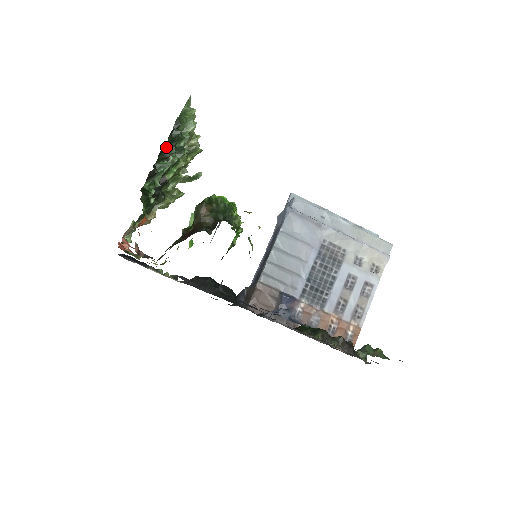
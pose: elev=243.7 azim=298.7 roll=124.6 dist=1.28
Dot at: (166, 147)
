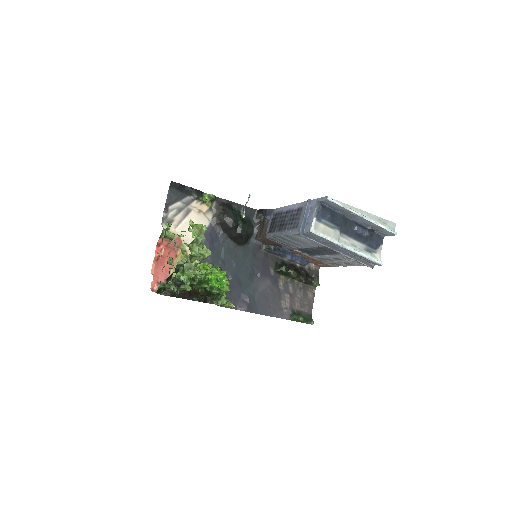
Dot at: occluded
